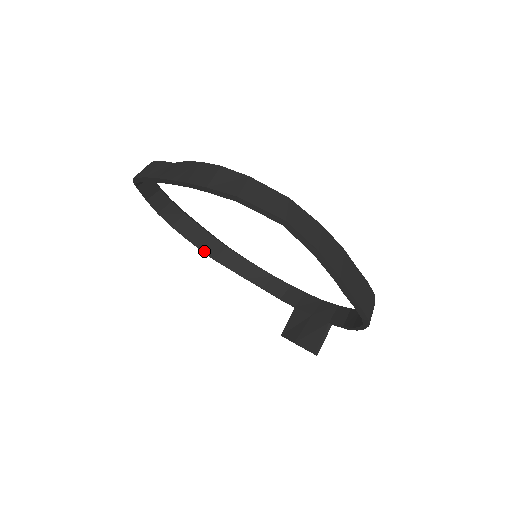
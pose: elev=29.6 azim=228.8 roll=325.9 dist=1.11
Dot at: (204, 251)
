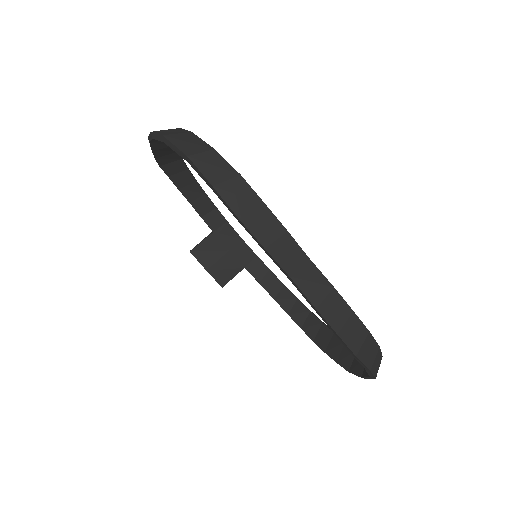
Dot at: (158, 160)
